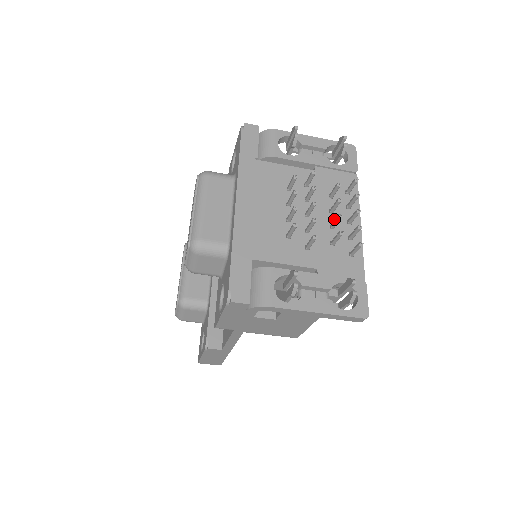
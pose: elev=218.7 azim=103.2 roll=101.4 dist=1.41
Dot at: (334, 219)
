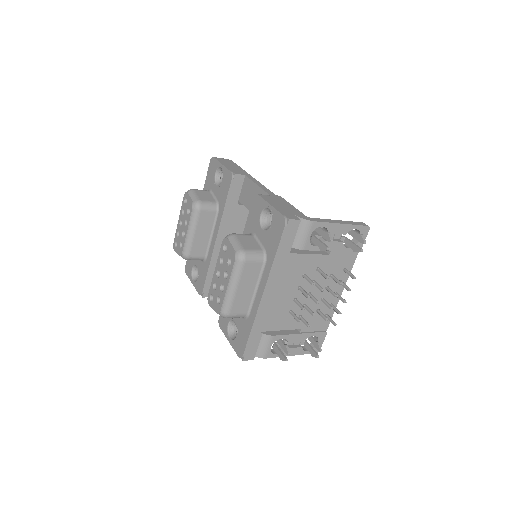
Dot at: (326, 293)
